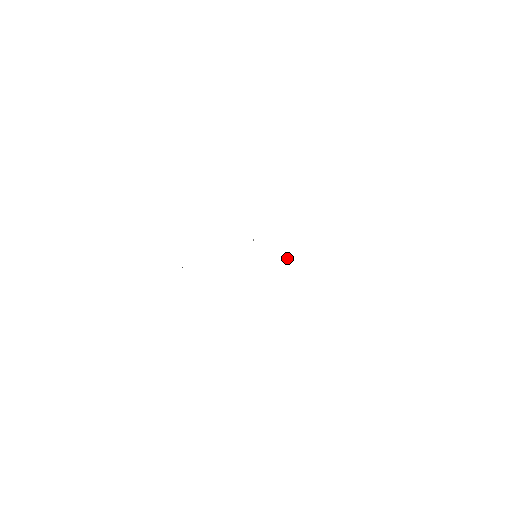
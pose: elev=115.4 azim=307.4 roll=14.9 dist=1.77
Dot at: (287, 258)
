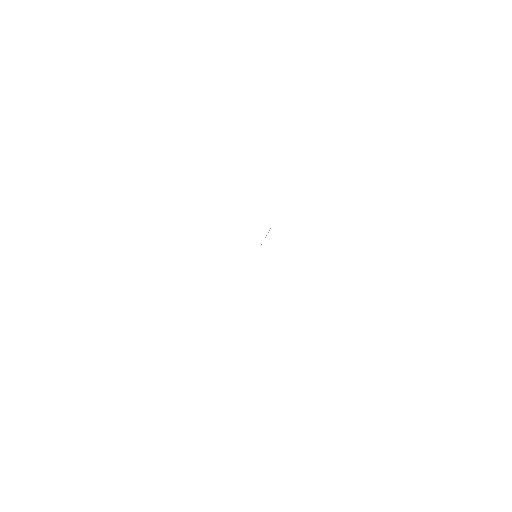
Dot at: occluded
